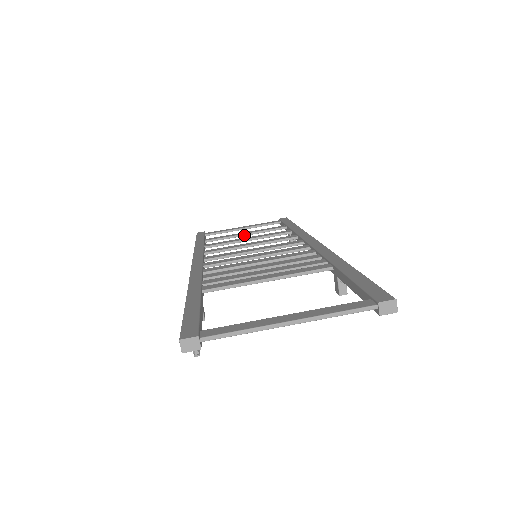
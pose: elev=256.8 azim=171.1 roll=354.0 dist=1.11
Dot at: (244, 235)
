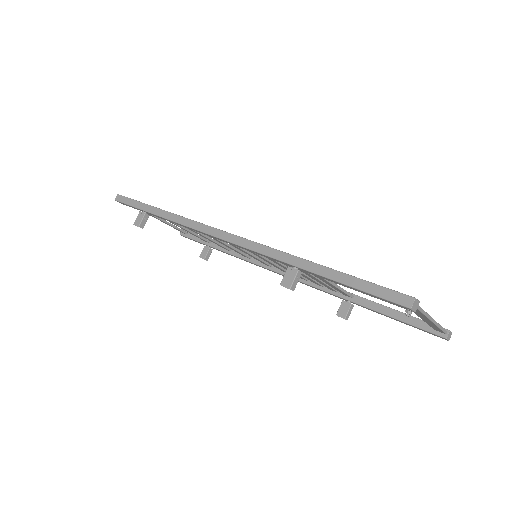
Dot at: (183, 227)
